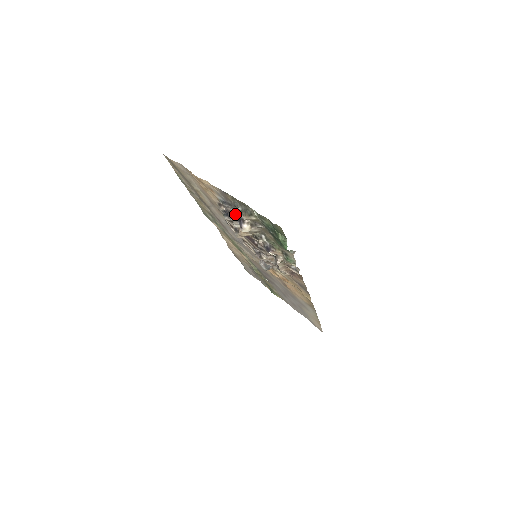
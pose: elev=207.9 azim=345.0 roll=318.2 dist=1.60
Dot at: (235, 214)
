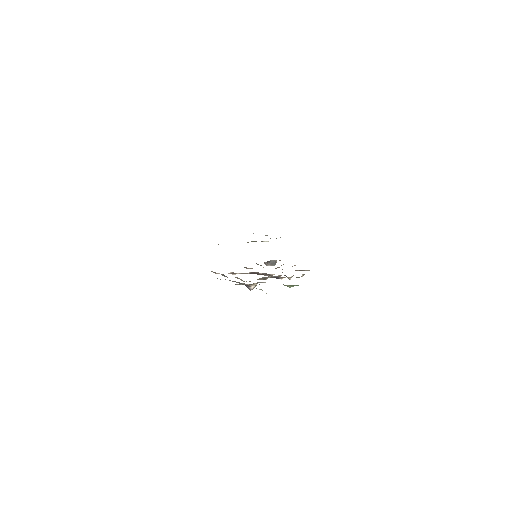
Dot at: (237, 282)
